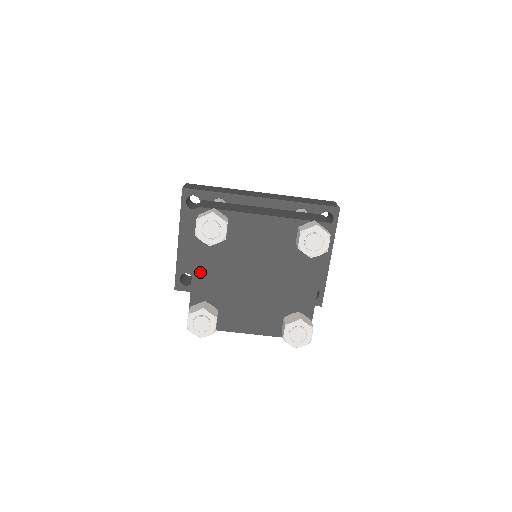
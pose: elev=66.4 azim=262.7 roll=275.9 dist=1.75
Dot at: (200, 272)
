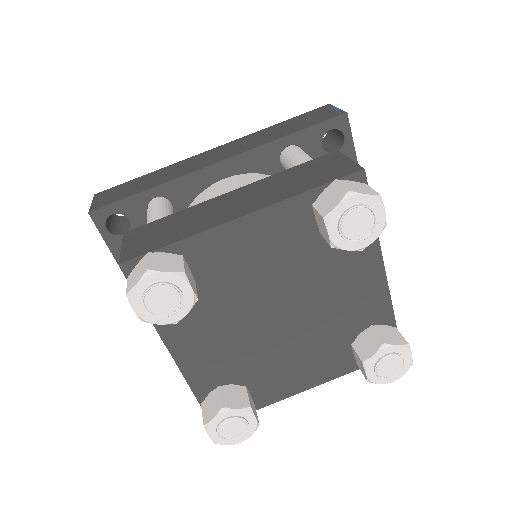
Dot at: (186, 353)
